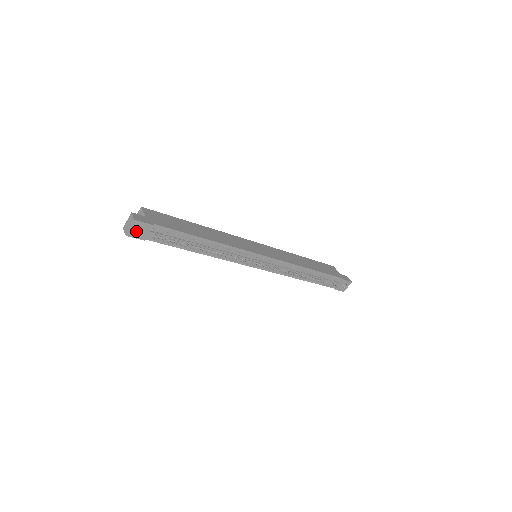
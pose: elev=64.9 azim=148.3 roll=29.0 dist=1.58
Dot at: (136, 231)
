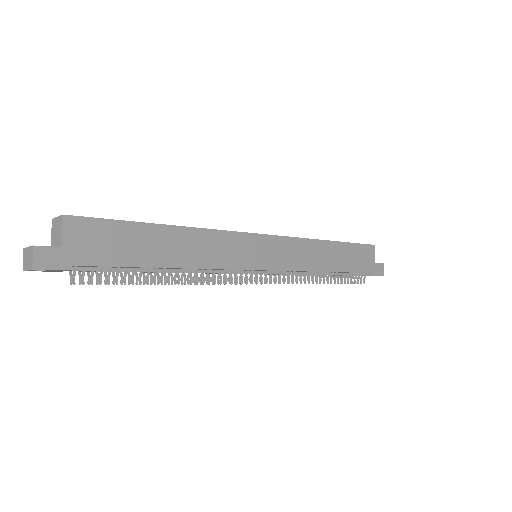
Dot at: occluded
